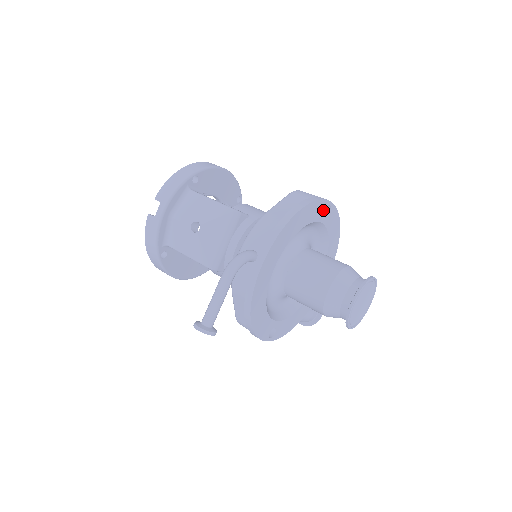
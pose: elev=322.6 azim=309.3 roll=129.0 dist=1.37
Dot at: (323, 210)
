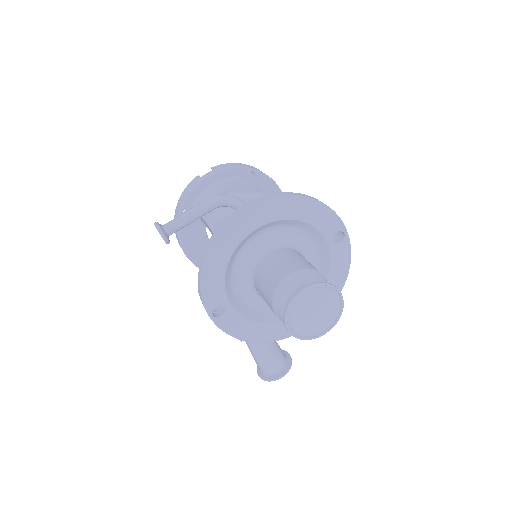
Dot at: (335, 230)
